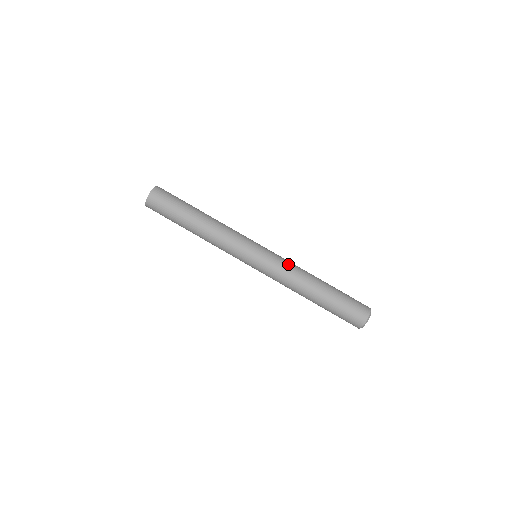
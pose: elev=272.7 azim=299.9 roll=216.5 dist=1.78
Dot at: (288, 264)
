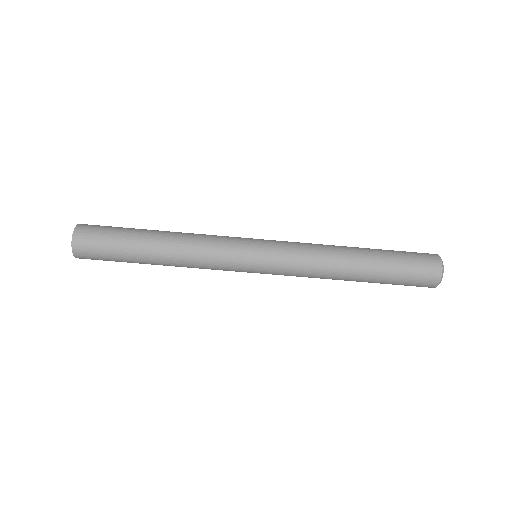
Dot at: (303, 243)
